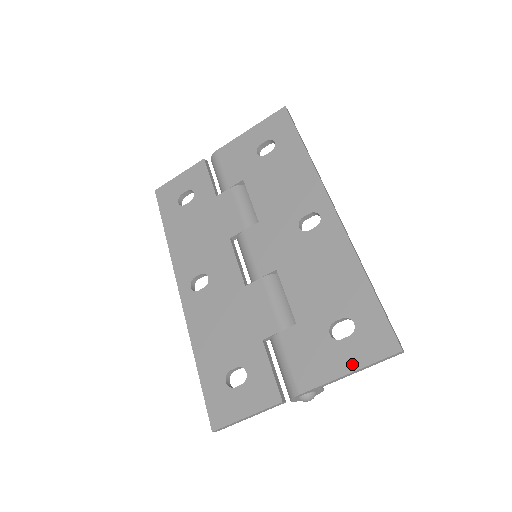
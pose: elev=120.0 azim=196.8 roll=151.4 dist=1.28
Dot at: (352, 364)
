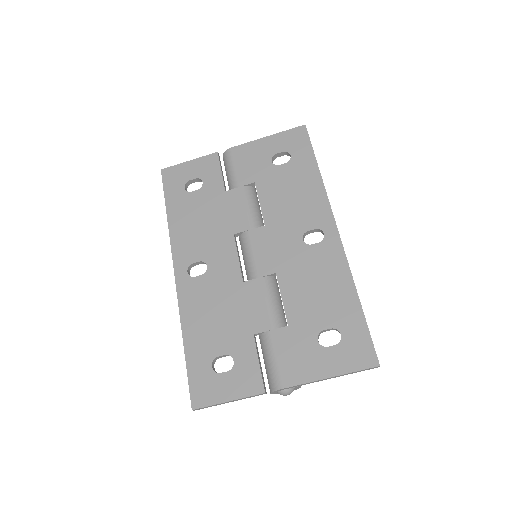
Dot at: (334, 370)
